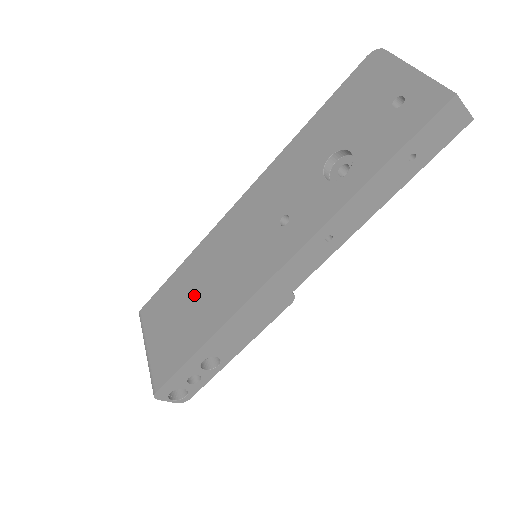
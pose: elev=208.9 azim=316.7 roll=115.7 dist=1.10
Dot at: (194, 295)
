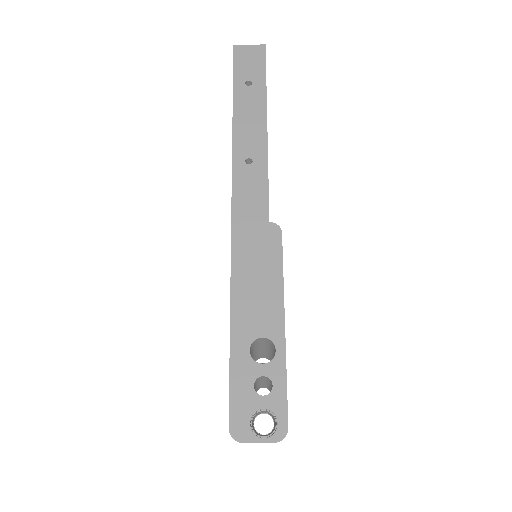
Dot at: occluded
